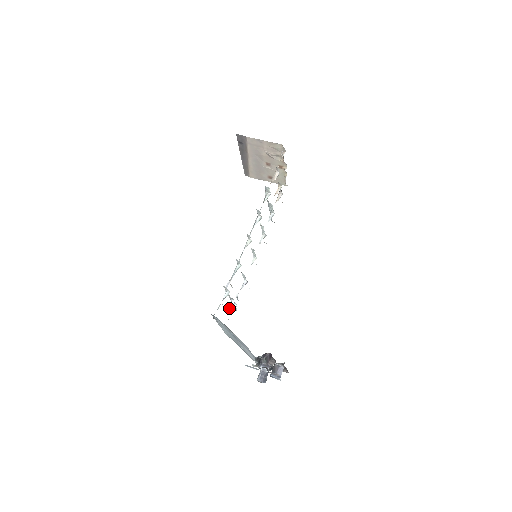
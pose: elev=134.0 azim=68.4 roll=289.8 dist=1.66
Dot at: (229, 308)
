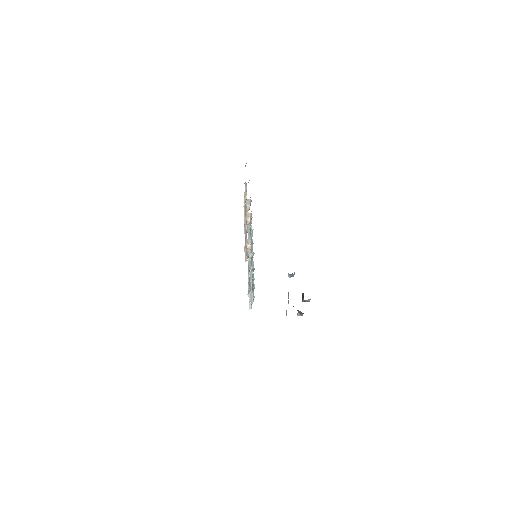
Dot at: occluded
